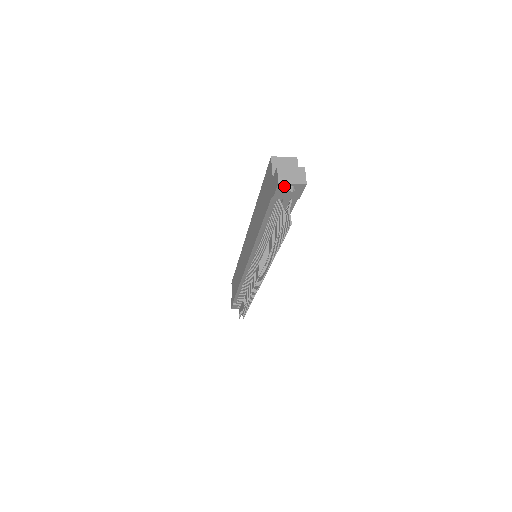
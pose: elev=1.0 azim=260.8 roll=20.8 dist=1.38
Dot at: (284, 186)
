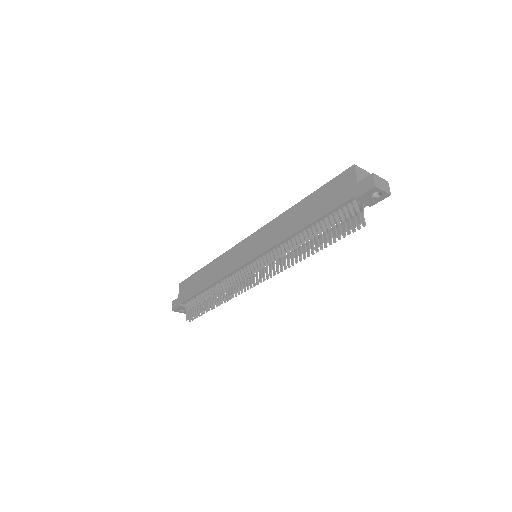
Dot at: (376, 191)
